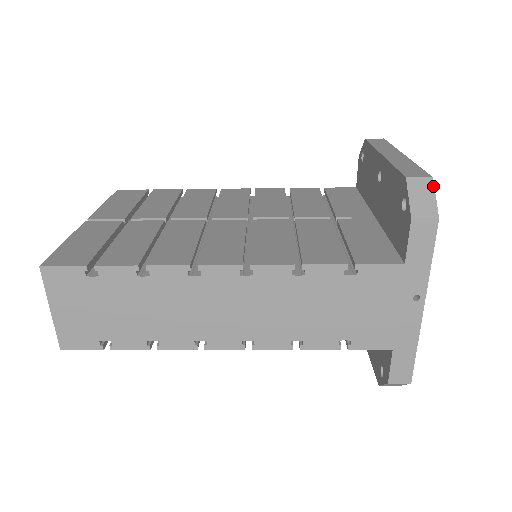
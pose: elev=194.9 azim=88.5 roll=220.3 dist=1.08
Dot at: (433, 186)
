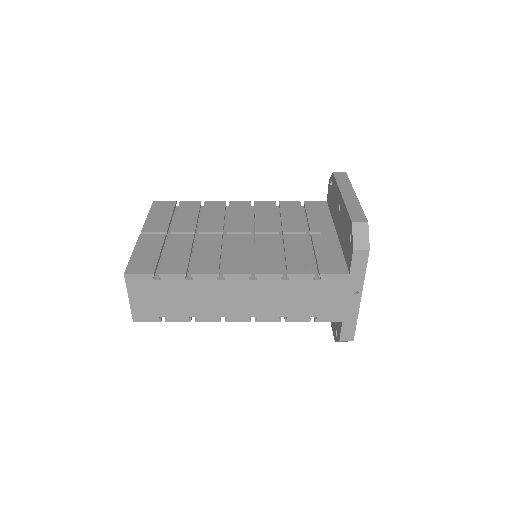
Dot at: (368, 228)
